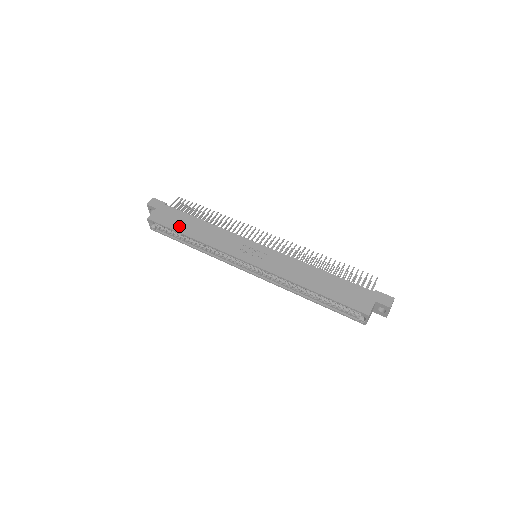
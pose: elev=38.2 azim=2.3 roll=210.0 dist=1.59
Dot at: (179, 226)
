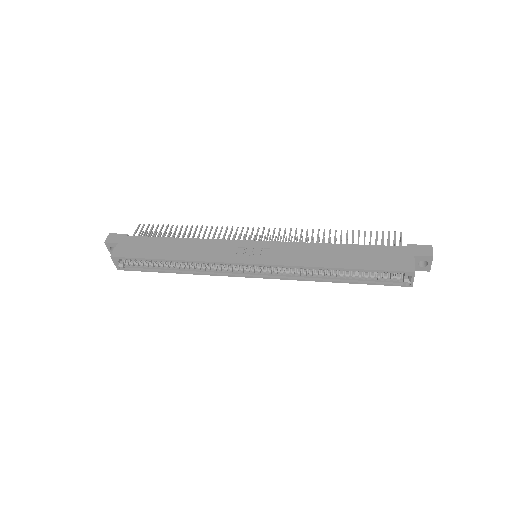
Dot at: (153, 252)
